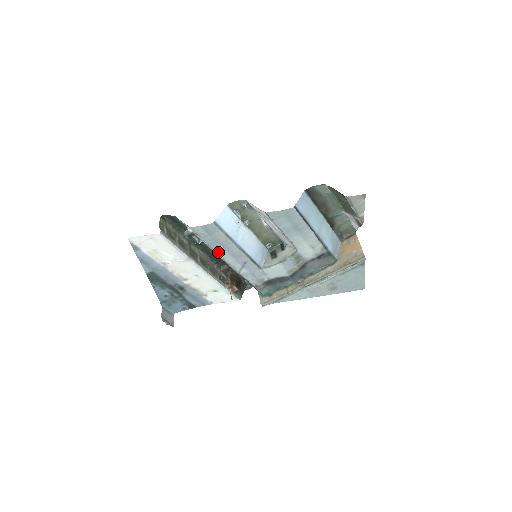
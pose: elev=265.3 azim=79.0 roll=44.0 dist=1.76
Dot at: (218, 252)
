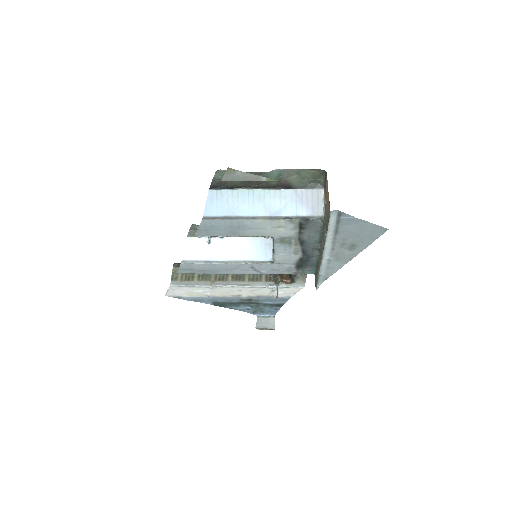
Dot at: (221, 273)
